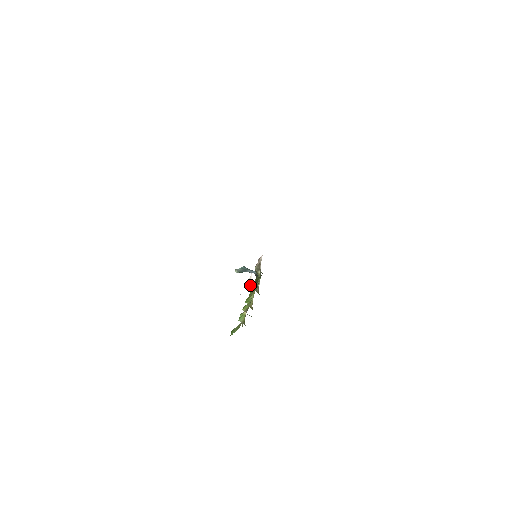
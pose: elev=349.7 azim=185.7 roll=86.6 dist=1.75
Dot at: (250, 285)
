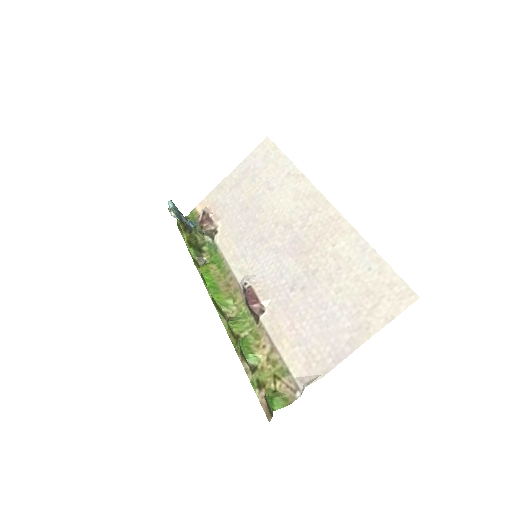
Dot at: (261, 311)
